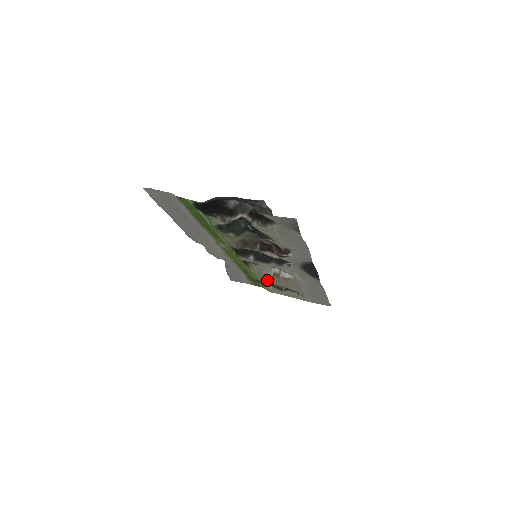
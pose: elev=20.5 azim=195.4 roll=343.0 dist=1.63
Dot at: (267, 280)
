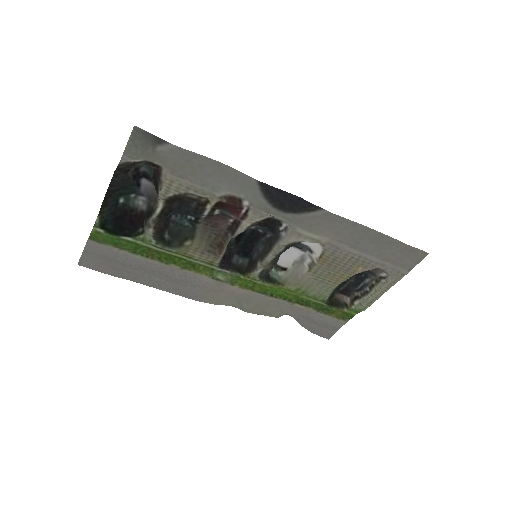
Dot at: (323, 287)
